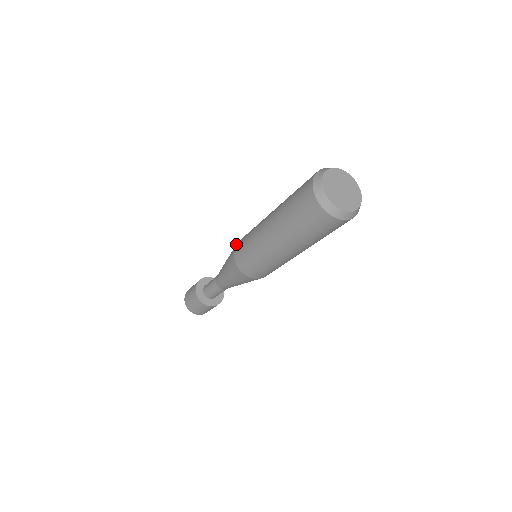
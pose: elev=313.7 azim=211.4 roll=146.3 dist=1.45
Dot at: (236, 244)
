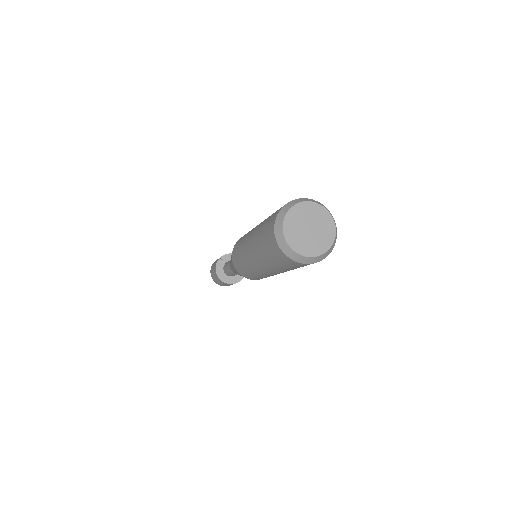
Dot at: (233, 248)
